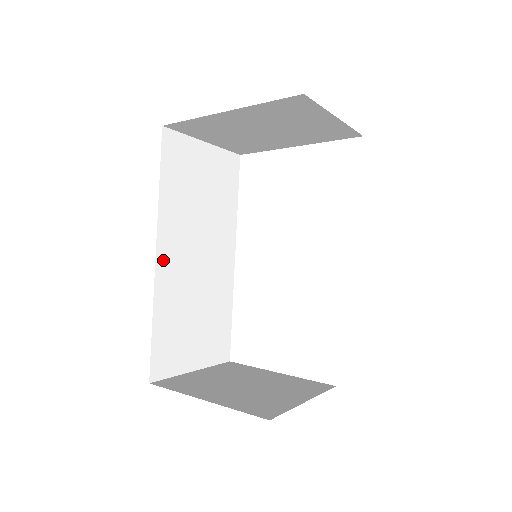
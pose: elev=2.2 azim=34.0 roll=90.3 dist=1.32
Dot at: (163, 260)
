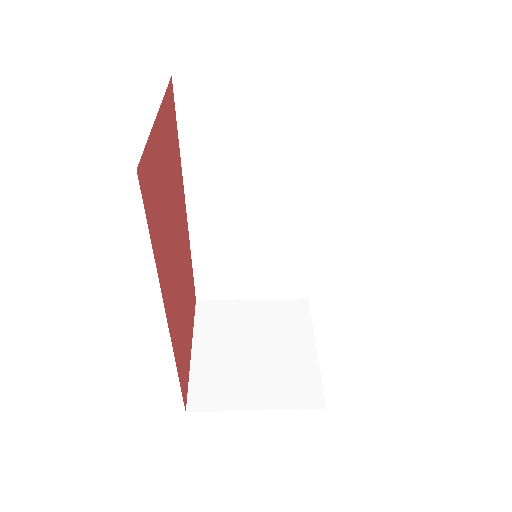
Dot at: (198, 213)
